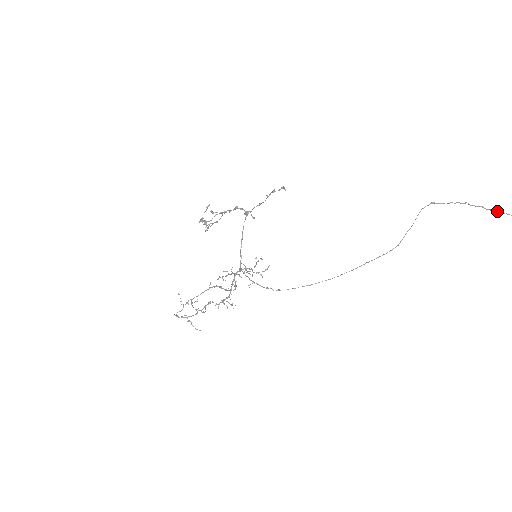
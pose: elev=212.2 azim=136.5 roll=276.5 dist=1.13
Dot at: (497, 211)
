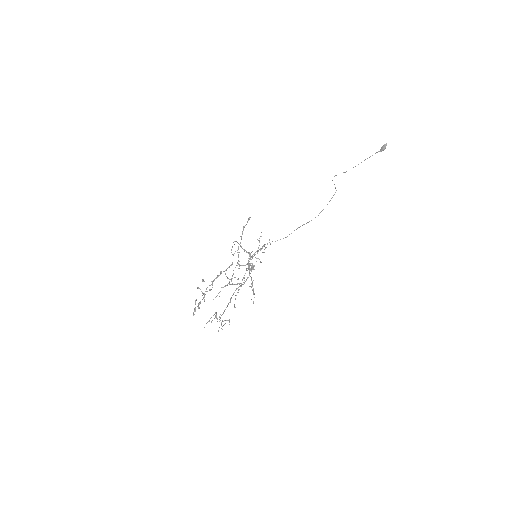
Dot at: occluded
